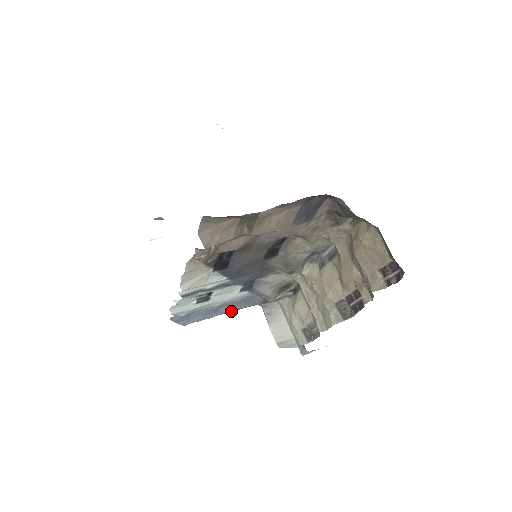
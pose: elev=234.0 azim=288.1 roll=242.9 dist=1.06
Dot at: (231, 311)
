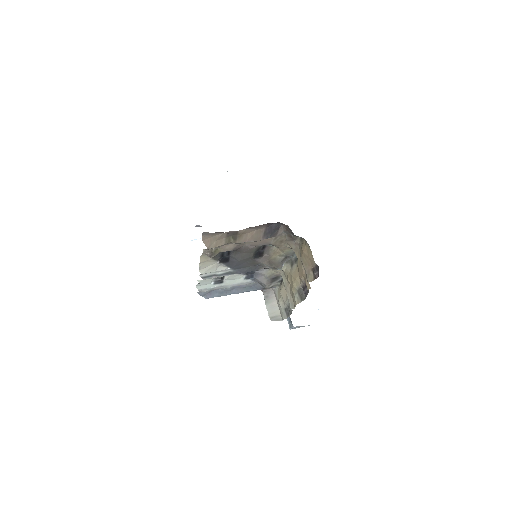
Dot at: (240, 292)
